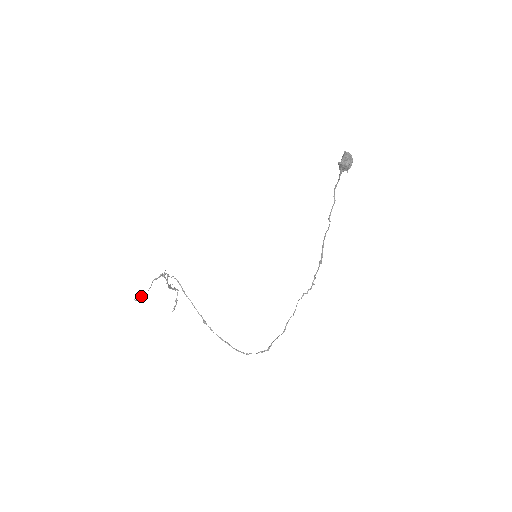
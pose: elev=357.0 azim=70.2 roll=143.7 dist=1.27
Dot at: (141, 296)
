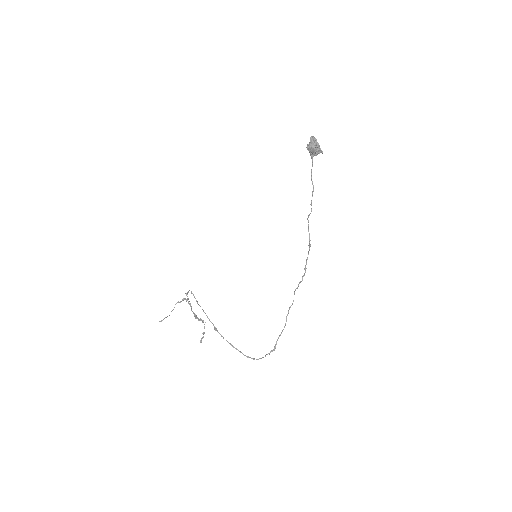
Dot at: (165, 317)
